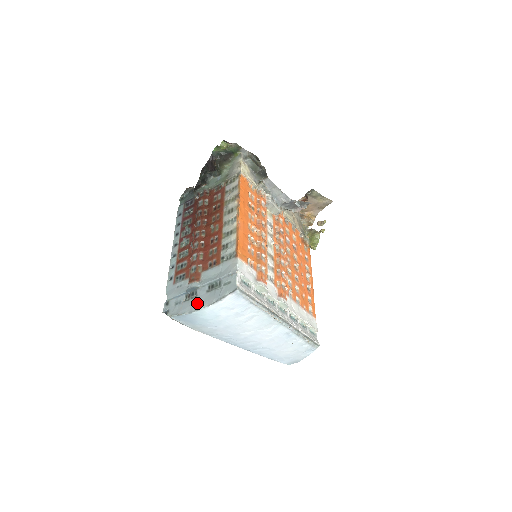
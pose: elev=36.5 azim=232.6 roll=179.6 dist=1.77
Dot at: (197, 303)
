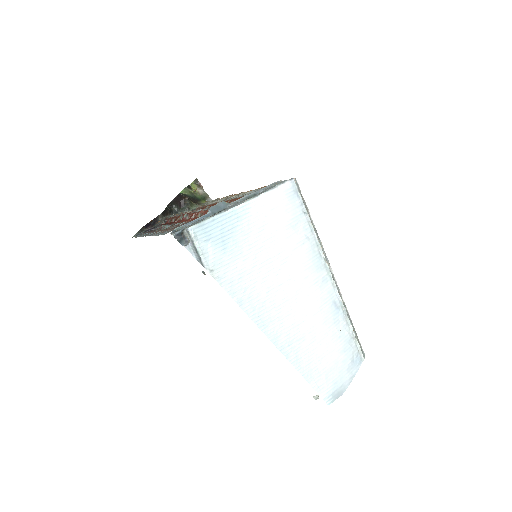
Dot at: (237, 203)
